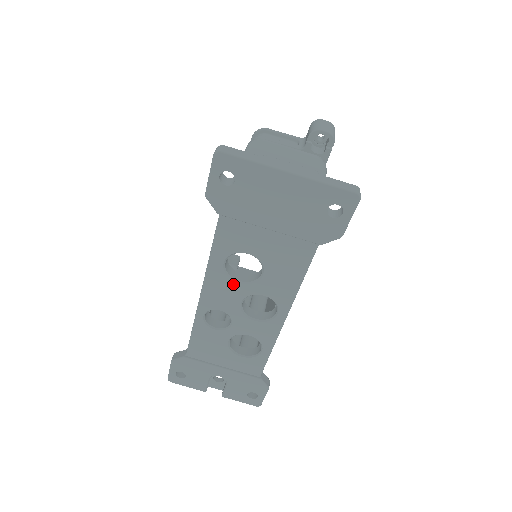
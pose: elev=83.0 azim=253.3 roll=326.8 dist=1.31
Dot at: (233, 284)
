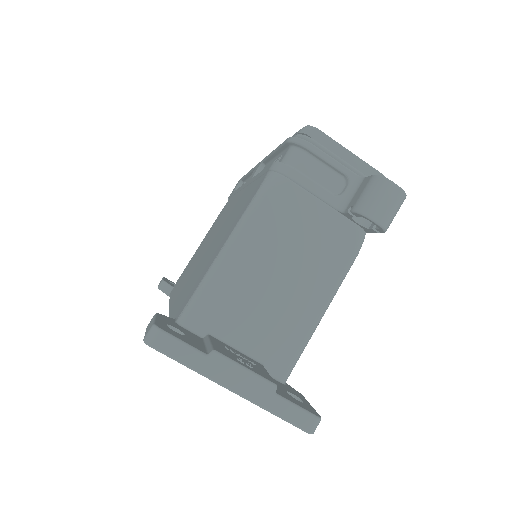
Dot at: occluded
